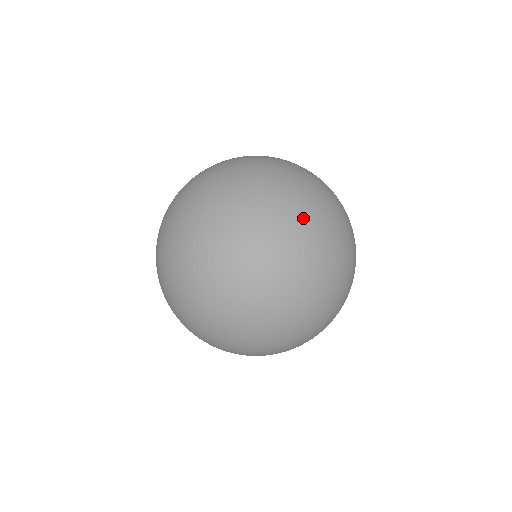
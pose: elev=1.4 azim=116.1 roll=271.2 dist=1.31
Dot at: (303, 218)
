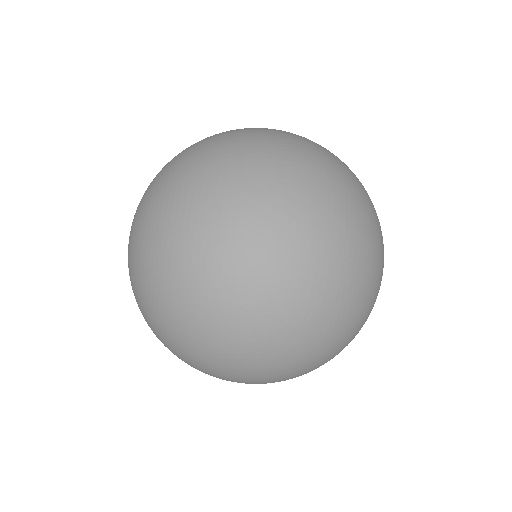
Dot at: occluded
